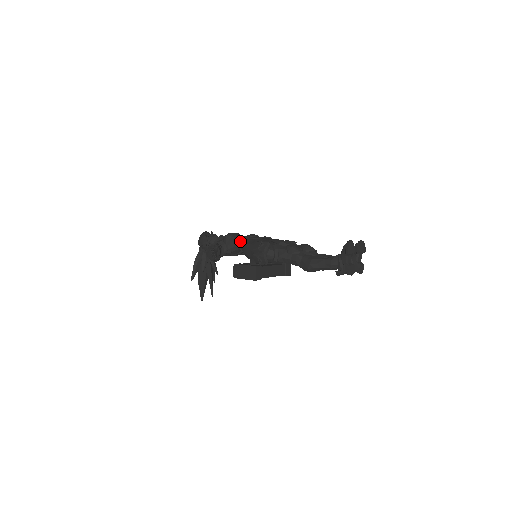
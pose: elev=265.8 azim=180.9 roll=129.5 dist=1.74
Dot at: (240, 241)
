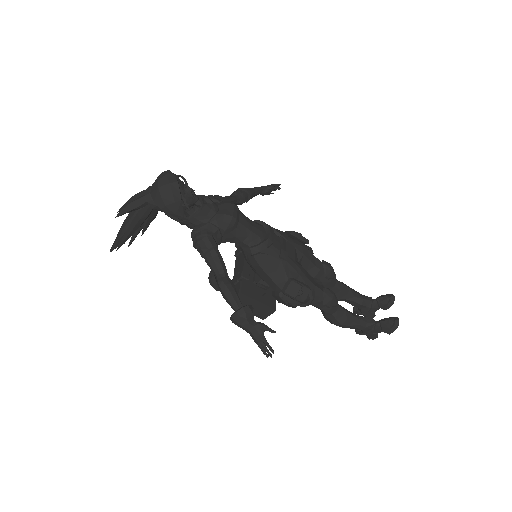
Dot at: (255, 251)
